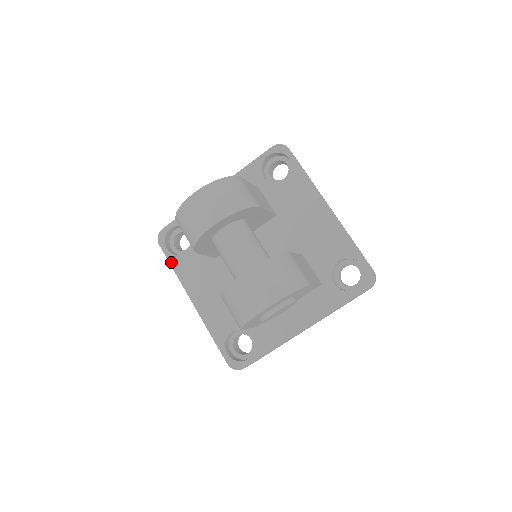
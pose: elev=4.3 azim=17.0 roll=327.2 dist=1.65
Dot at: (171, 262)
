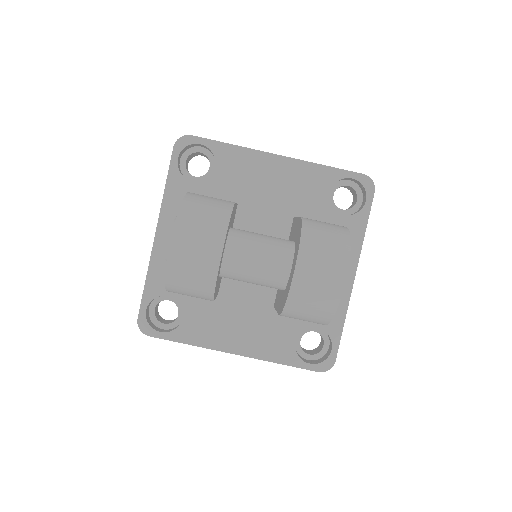
Dot at: (177, 340)
